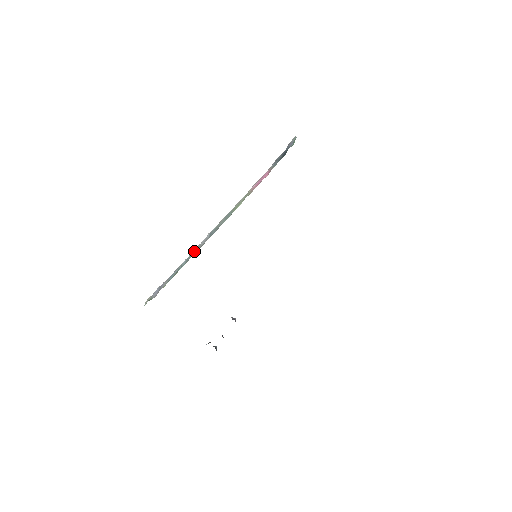
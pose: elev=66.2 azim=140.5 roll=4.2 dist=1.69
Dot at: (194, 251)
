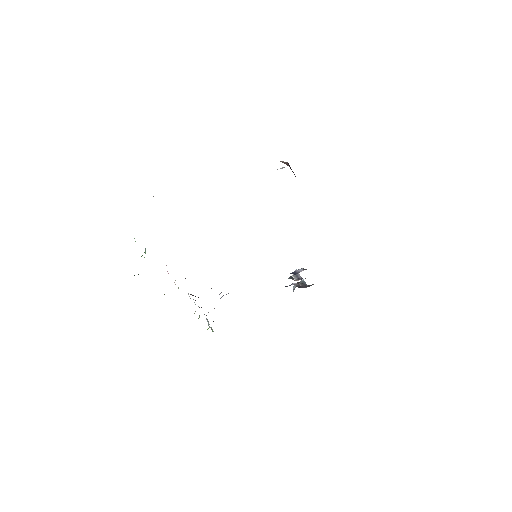
Dot at: occluded
